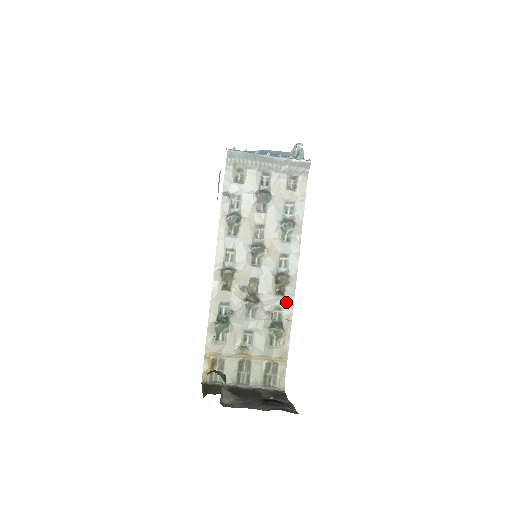
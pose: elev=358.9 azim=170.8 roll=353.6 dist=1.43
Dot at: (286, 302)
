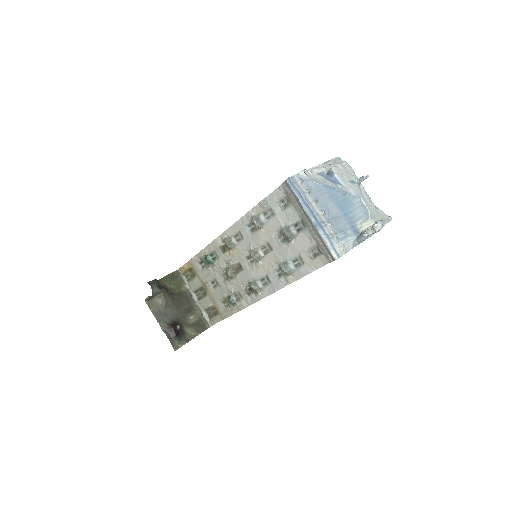
Dot at: (247, 299)
